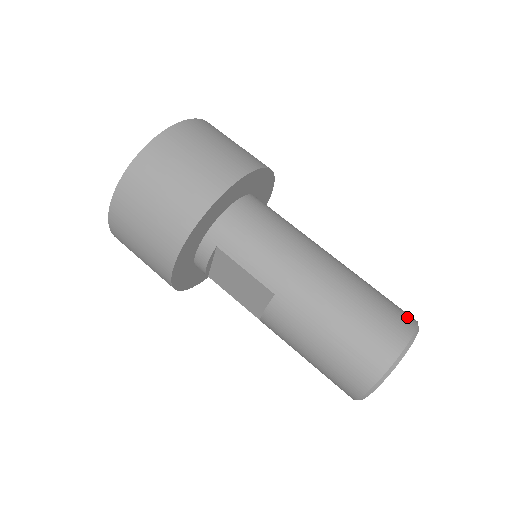
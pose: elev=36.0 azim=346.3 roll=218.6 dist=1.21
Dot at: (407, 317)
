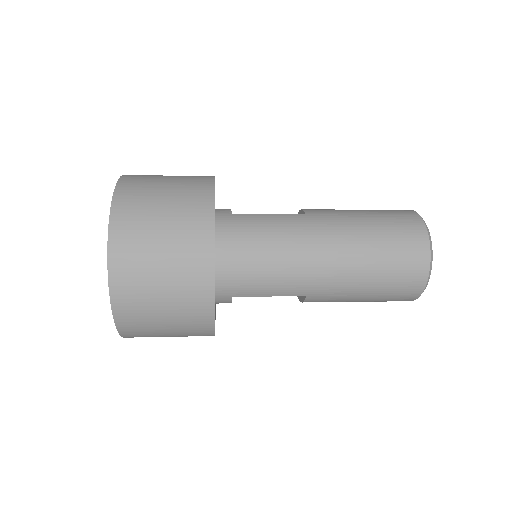
Dot at: (416, 231)
